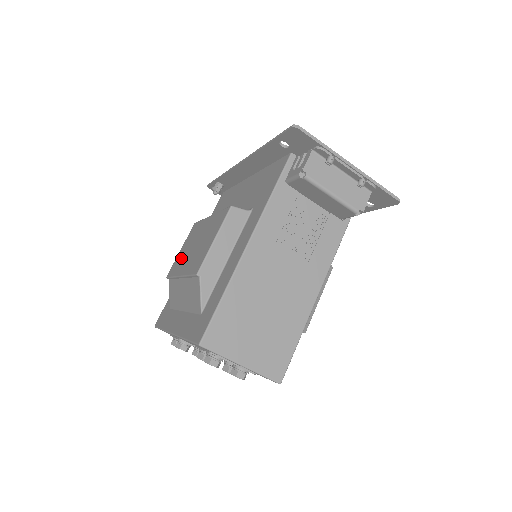
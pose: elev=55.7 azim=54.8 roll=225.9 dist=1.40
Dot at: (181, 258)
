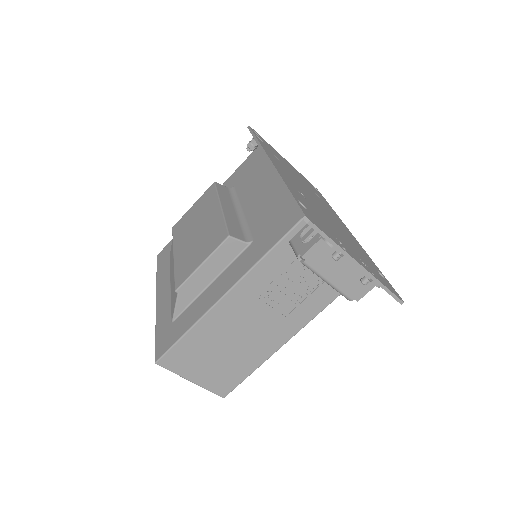
Dot at: (186, 225)
